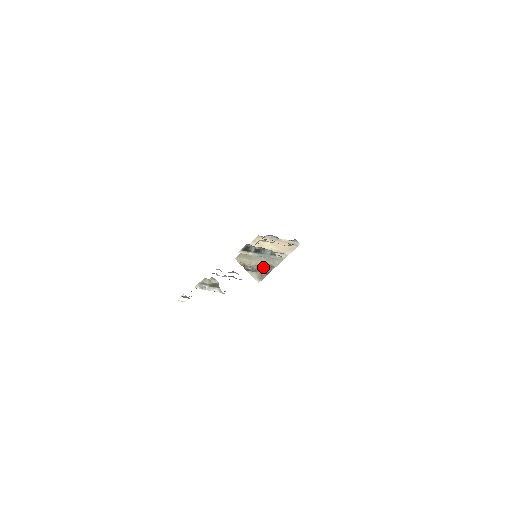
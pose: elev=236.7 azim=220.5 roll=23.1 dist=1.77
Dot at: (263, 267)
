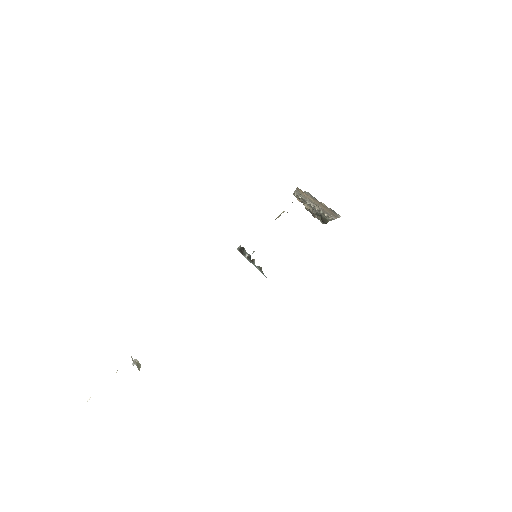
Dot at: (319, 214)
